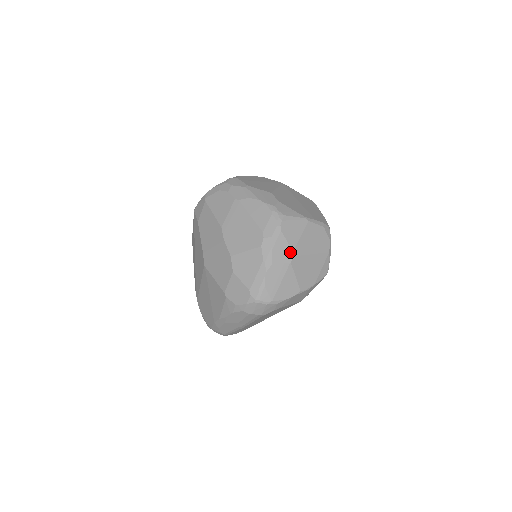
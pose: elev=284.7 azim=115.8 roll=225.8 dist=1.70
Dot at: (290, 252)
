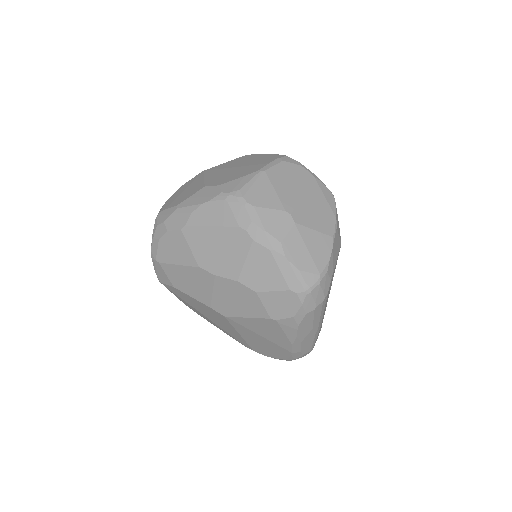
Dot at: (283, 215)
